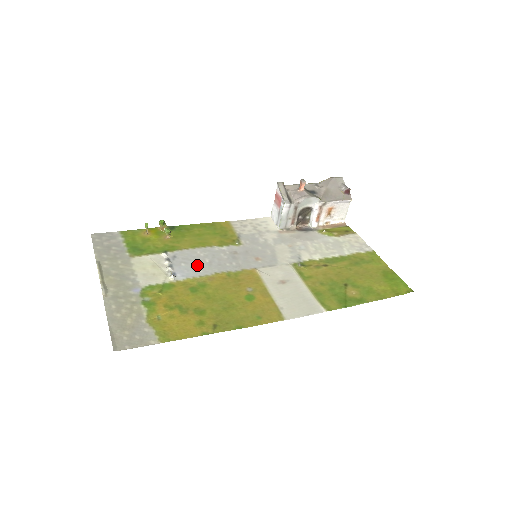
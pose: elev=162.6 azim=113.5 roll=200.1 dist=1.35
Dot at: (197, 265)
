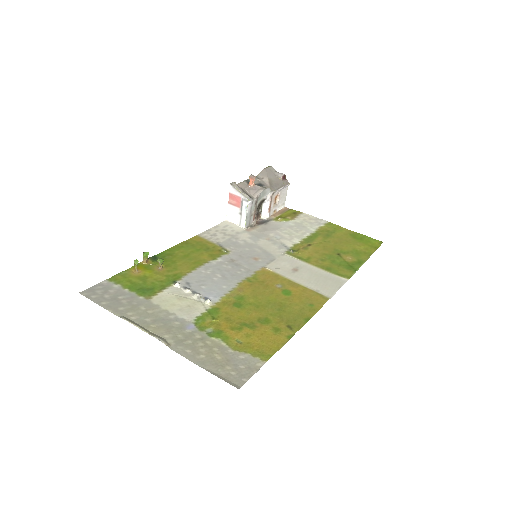
Dot at: (216, 283)
